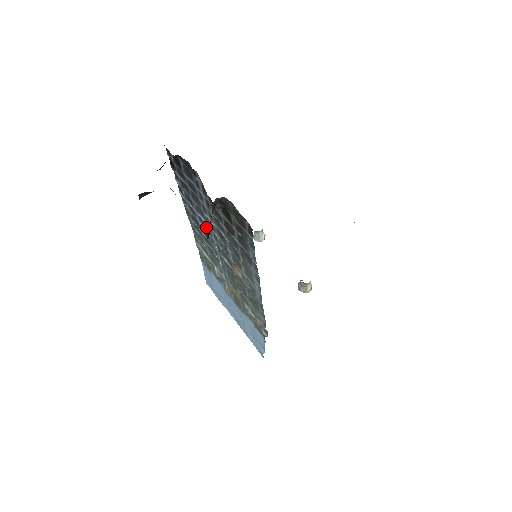
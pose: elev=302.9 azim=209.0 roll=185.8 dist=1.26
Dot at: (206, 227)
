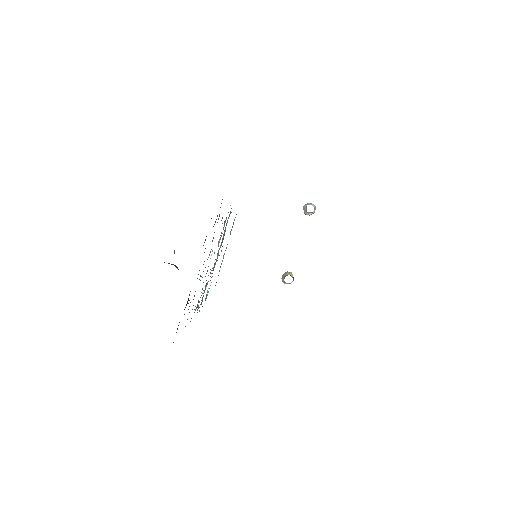
Dot at: occluded
